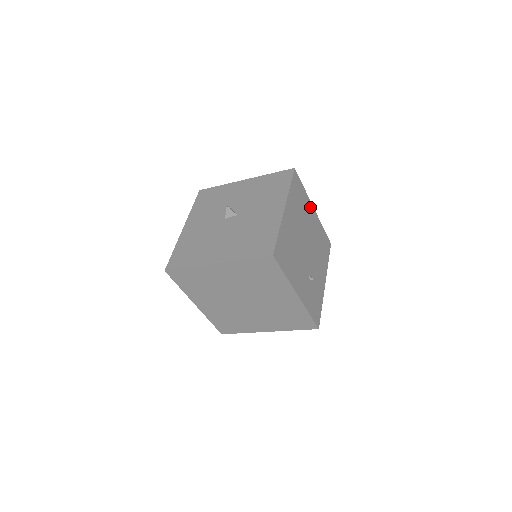
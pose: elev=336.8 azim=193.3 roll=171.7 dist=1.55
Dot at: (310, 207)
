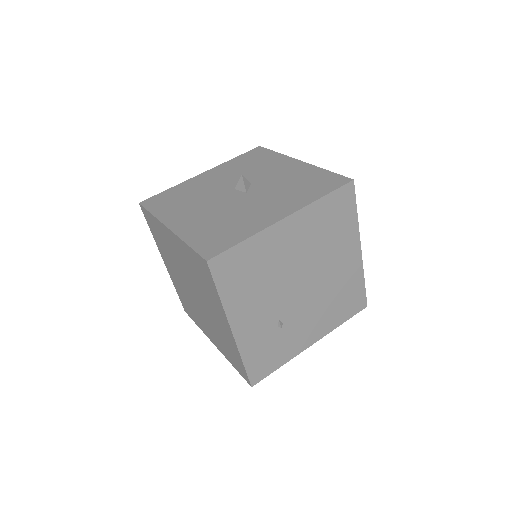
Dot at: (353, 243)
